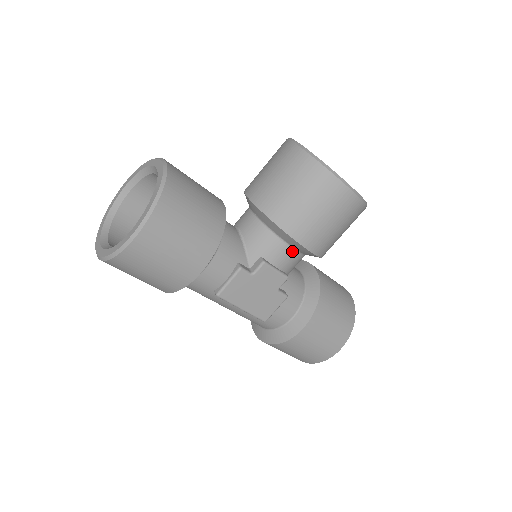
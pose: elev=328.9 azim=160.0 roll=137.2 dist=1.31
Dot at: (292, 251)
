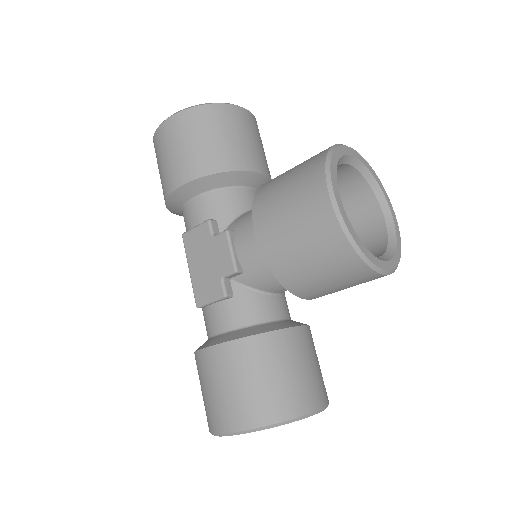
Dot at: (256, 244)
